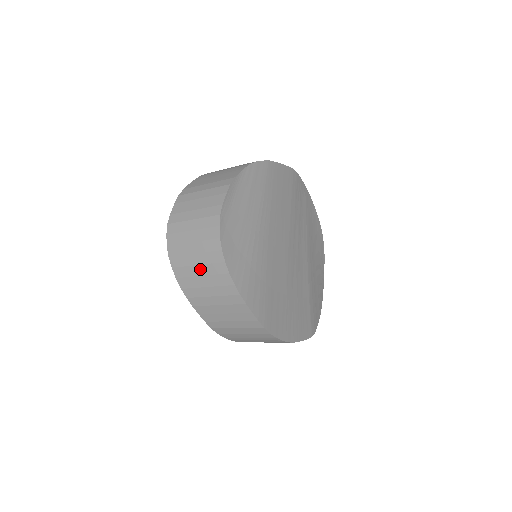
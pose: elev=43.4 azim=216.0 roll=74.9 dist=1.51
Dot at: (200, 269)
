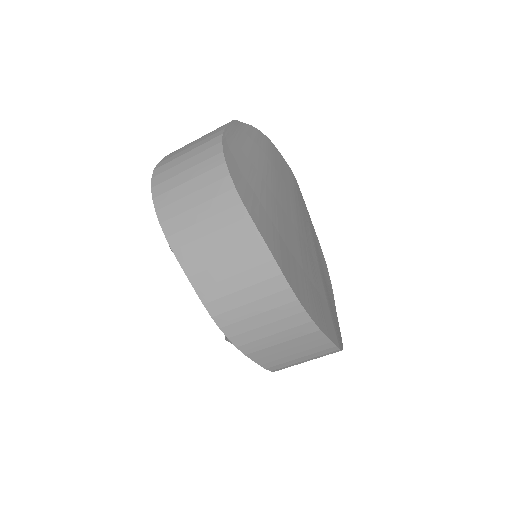
Dot at: (195, 197)
